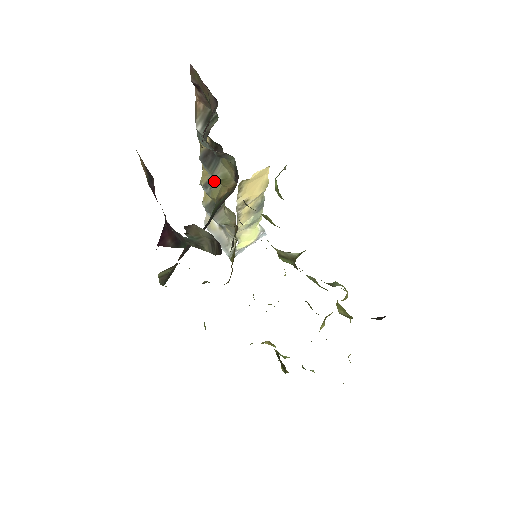
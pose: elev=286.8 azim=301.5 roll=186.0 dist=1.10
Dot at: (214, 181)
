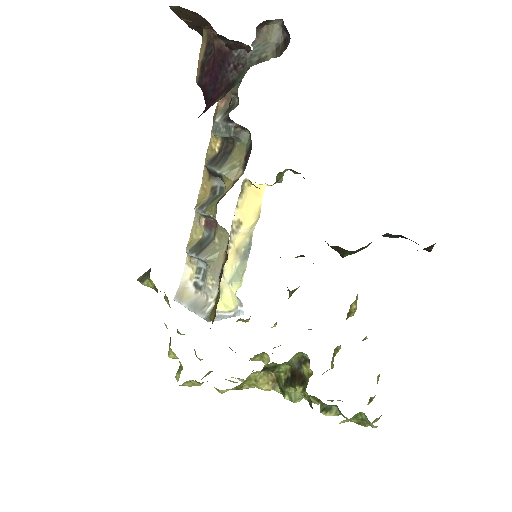
Dot at: (211, 200)
